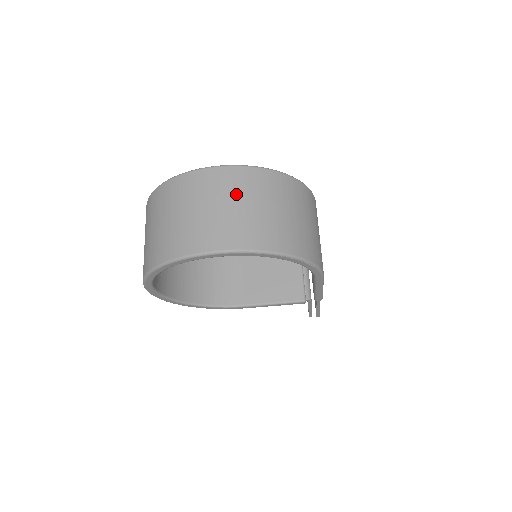
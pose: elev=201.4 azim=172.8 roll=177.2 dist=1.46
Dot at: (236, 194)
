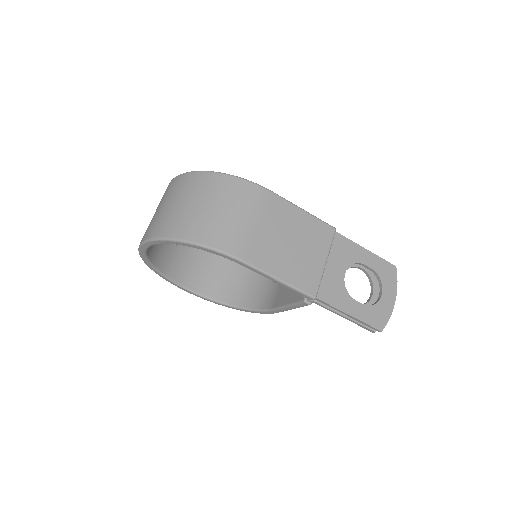
Dot at: (165, 198)
